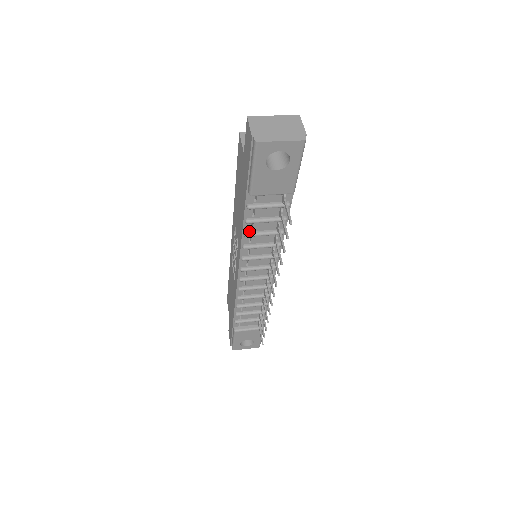
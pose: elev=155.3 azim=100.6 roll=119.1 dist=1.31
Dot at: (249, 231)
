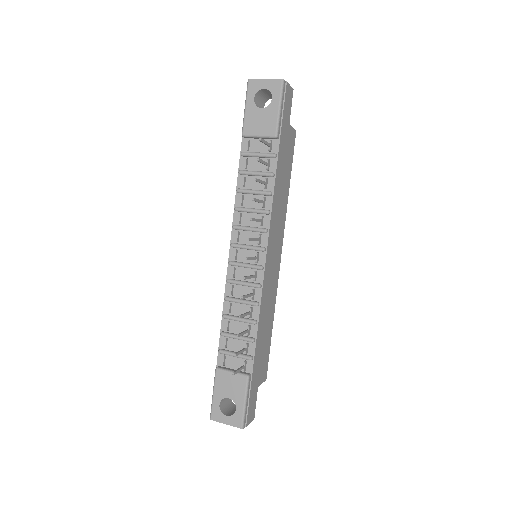
Dot at: (242, 189)
